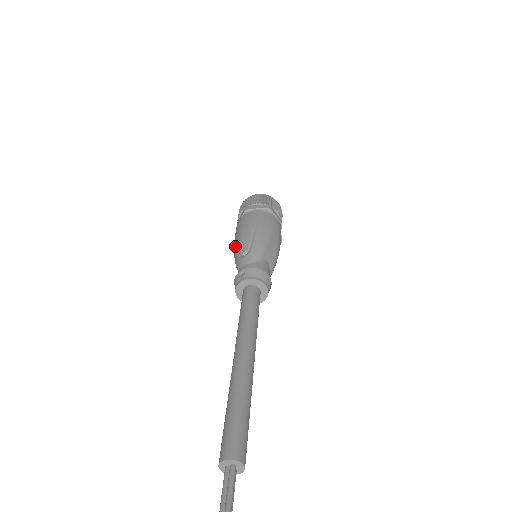
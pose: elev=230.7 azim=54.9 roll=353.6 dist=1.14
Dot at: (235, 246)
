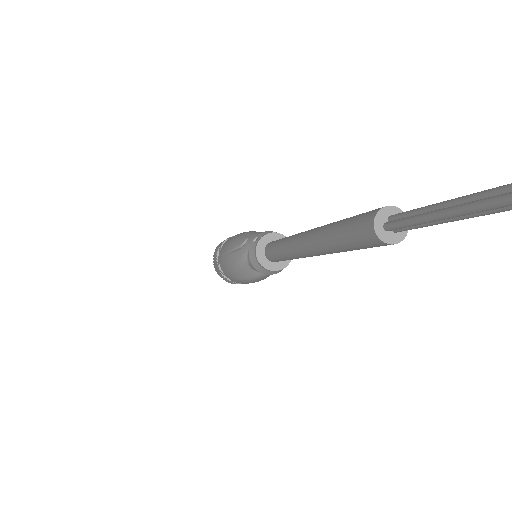
Dot at: (230, 254)
